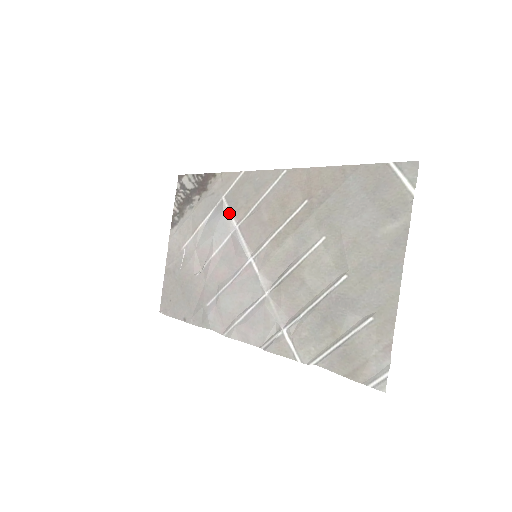
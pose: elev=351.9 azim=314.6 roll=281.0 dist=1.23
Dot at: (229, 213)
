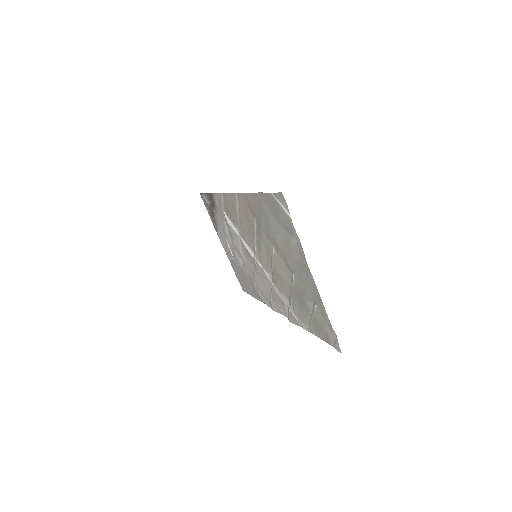
Dot at: (231, 224)
